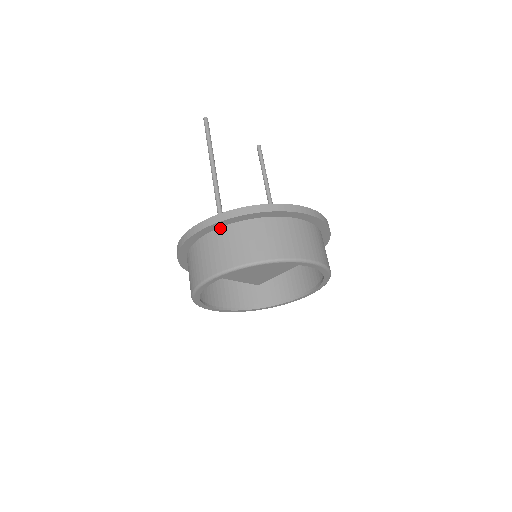
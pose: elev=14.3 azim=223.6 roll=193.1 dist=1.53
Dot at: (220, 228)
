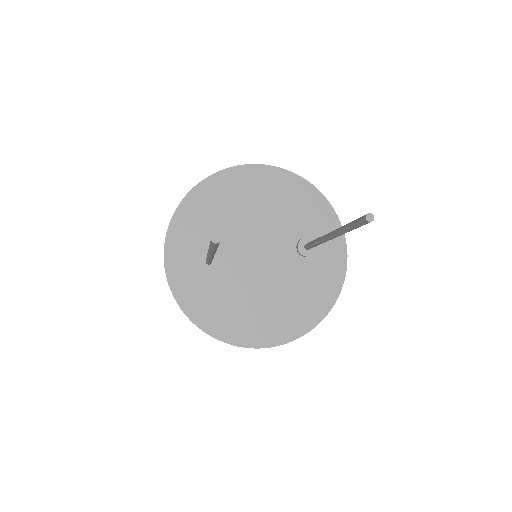
Dot at: occluded
